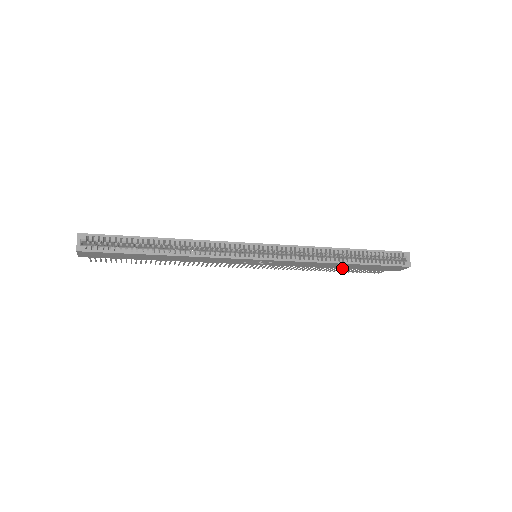
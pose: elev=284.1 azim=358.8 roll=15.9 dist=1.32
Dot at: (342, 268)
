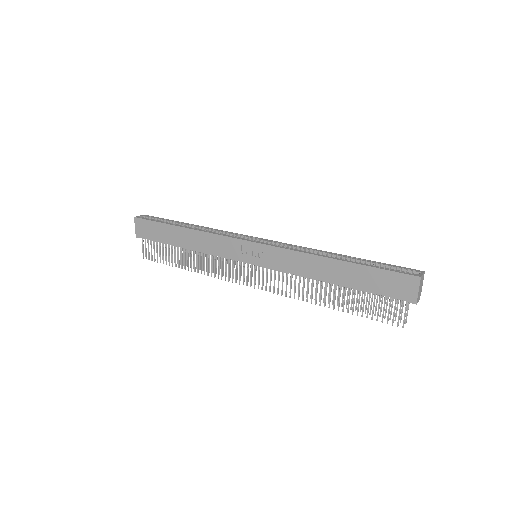
Dot at: (340, 281)
